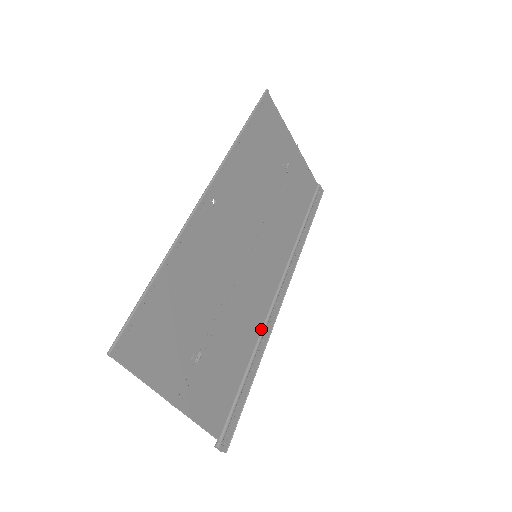
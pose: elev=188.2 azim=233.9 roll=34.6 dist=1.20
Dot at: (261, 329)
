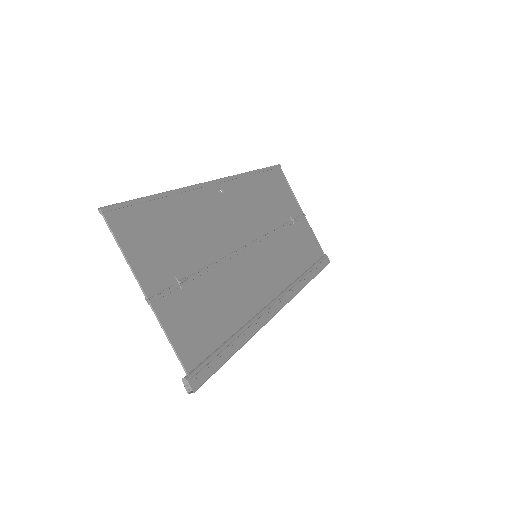
Dot at: (254, 316)
